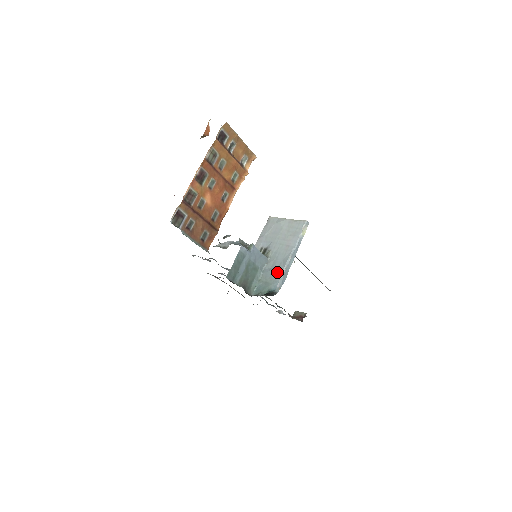
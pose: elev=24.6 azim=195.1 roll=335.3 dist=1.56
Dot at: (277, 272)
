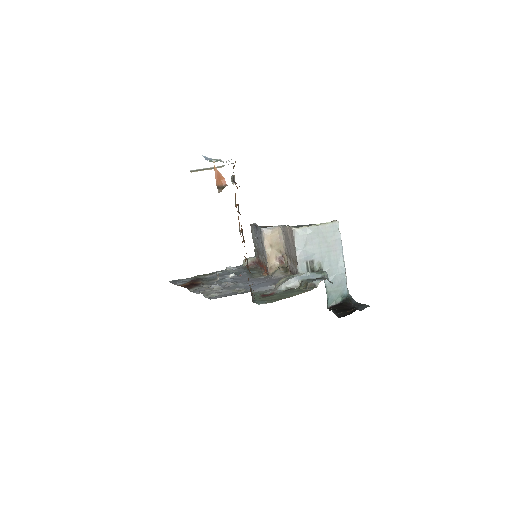
Dot at: (340, 278)
